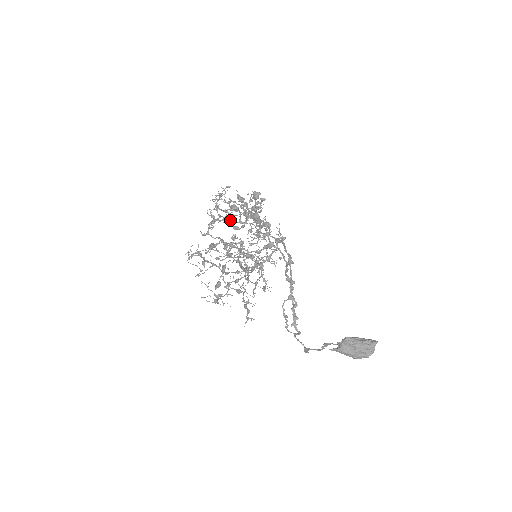
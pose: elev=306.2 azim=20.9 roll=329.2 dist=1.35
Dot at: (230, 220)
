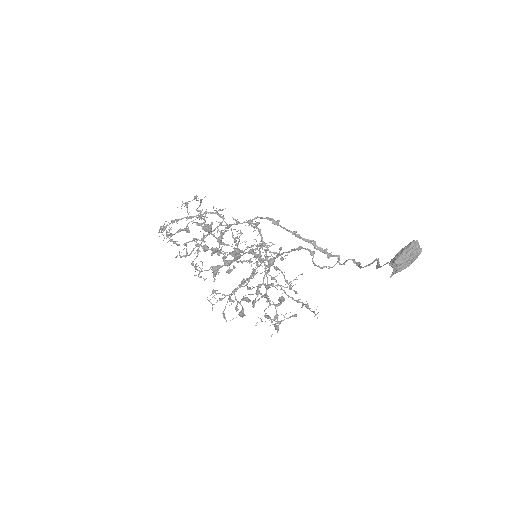
Dot at: occluded
